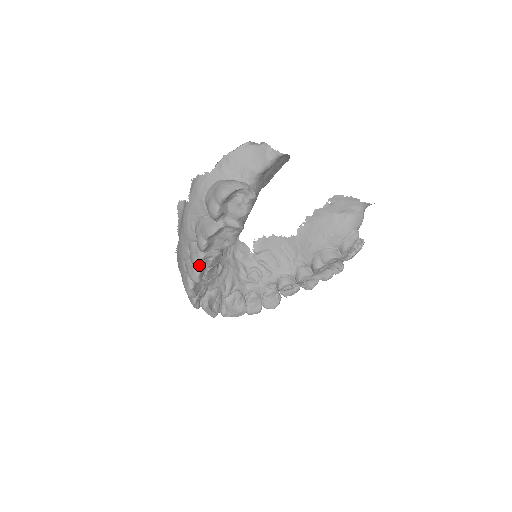
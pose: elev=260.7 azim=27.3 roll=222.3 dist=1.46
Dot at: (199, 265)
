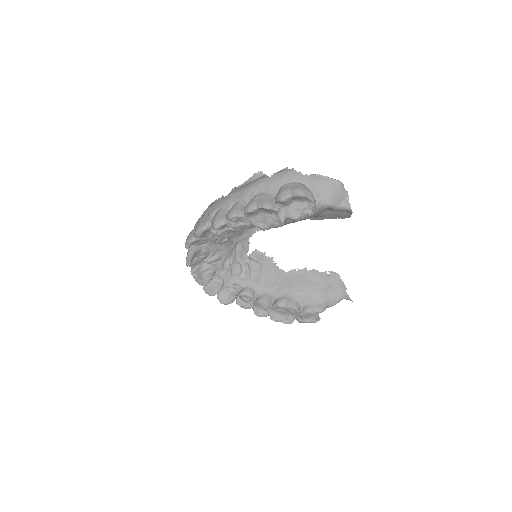
Dot at: (232, 219)
